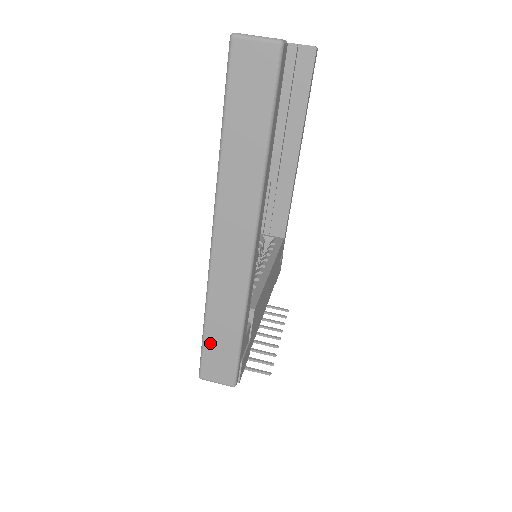
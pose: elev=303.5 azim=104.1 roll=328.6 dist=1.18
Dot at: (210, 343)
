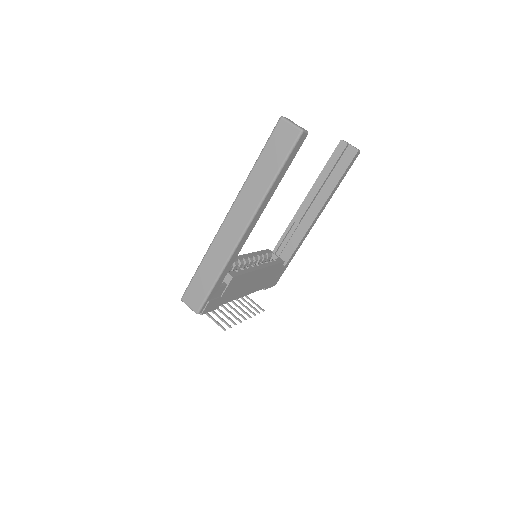
Dot at: (197, 279)
